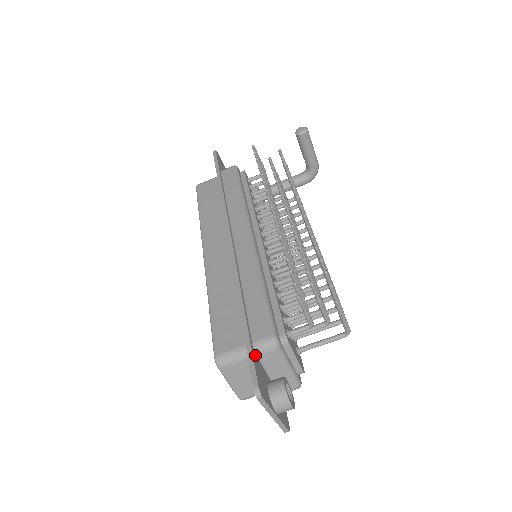
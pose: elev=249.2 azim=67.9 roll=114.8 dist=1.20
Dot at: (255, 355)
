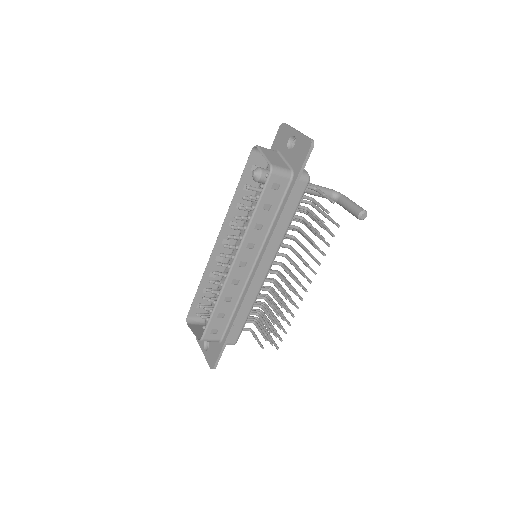
Dot at: occluded
